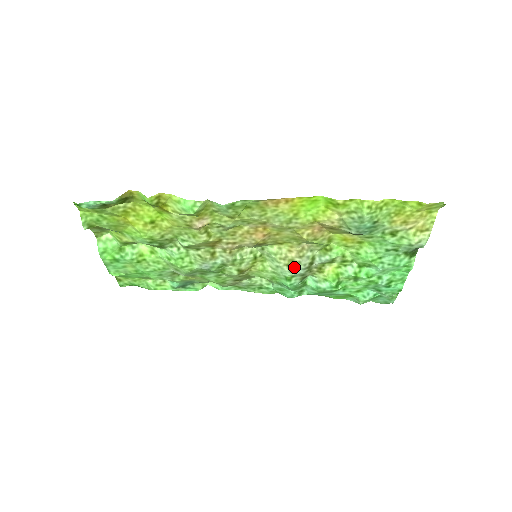
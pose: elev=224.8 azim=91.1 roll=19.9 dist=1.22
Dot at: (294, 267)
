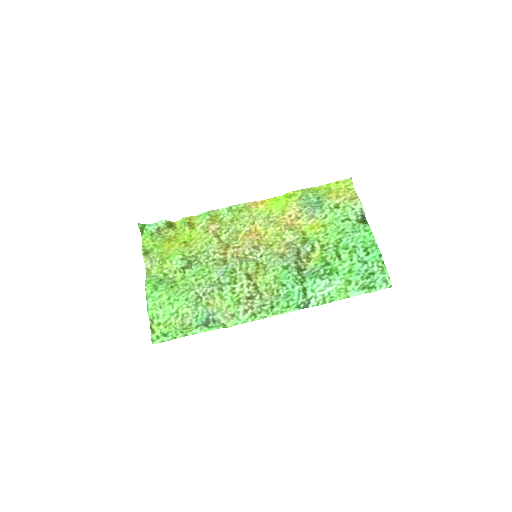
Dot at: (286, 257)
